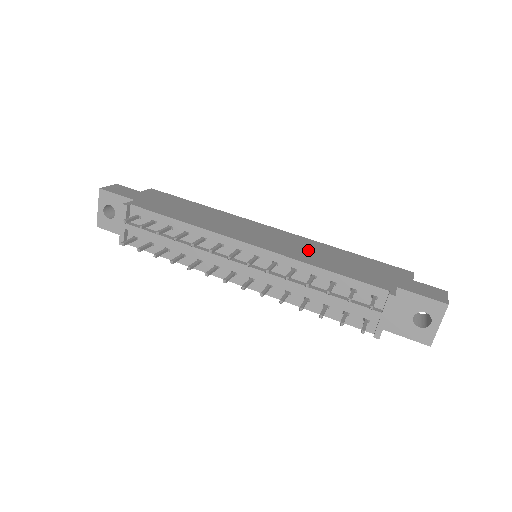
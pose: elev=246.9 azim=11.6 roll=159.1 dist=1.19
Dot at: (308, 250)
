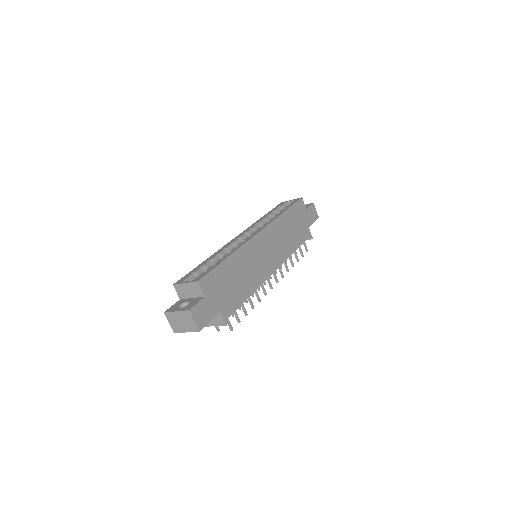
Dot at: (282, 239)
